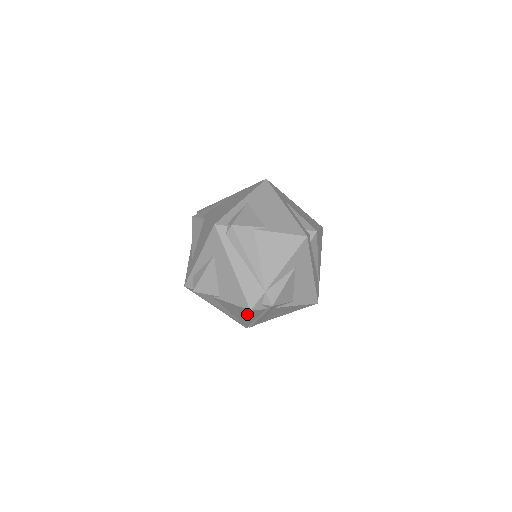
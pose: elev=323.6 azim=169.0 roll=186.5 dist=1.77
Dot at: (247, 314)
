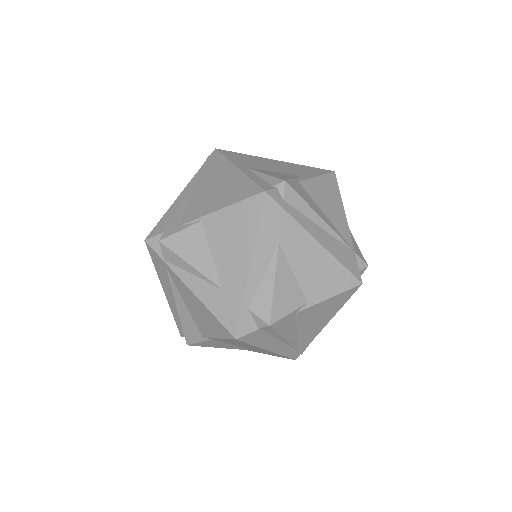
Dot at: (341, 305)
